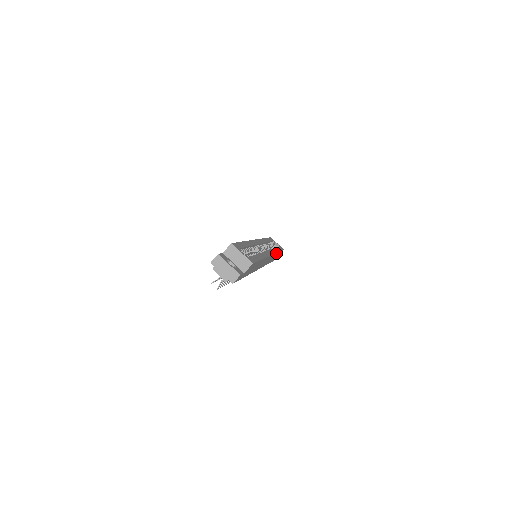
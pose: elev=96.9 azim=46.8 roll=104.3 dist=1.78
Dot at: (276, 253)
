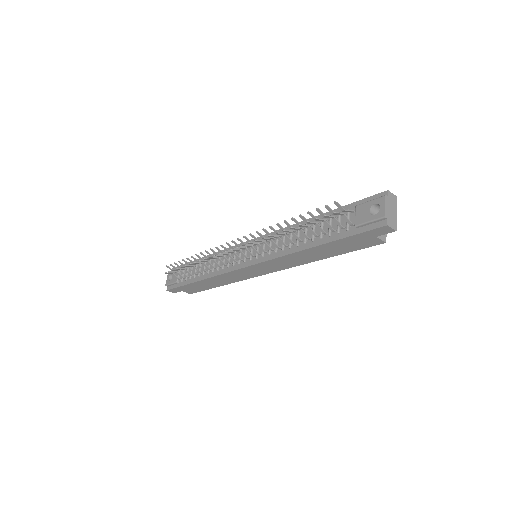
Dot at: (233, 281)
